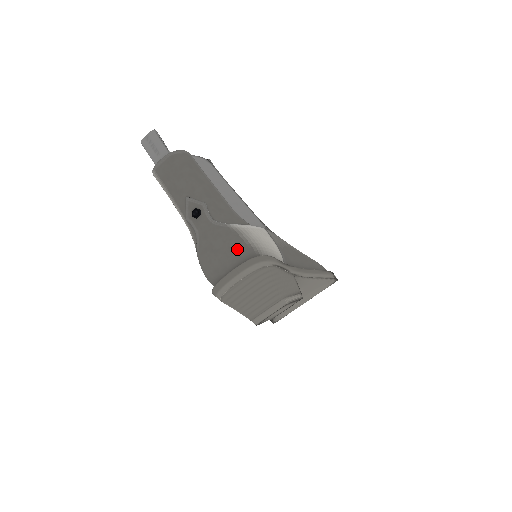
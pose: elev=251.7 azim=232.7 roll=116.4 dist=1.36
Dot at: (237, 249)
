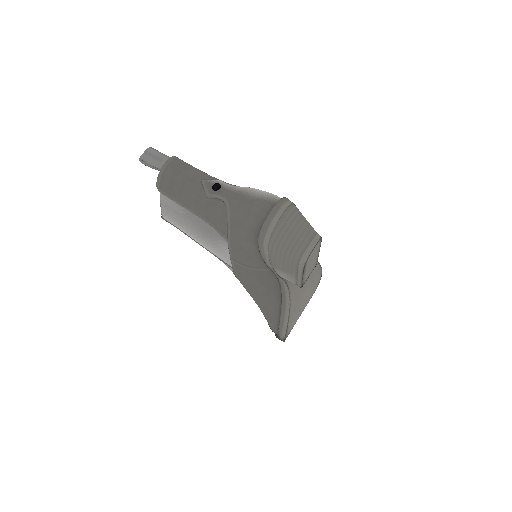
Dot at: (268, 195)
